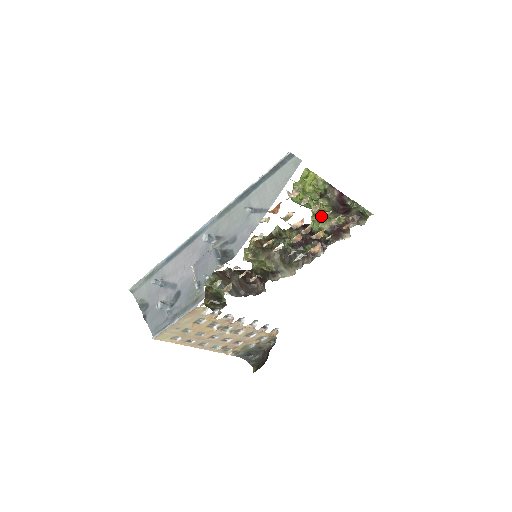
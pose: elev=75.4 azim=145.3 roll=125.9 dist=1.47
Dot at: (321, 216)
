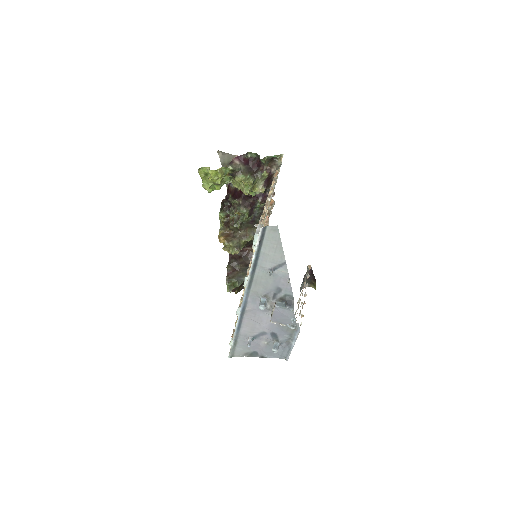
Dot at: (252, 188)
